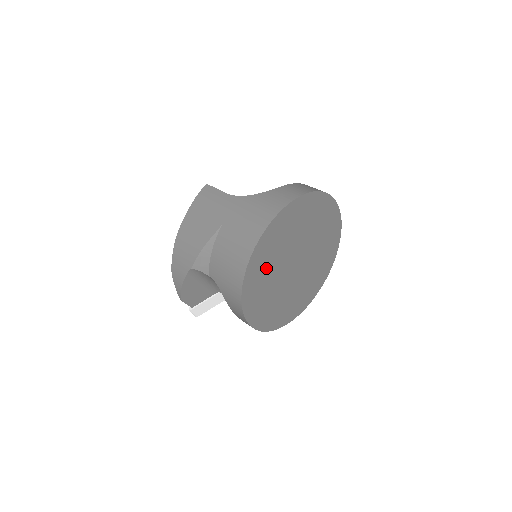
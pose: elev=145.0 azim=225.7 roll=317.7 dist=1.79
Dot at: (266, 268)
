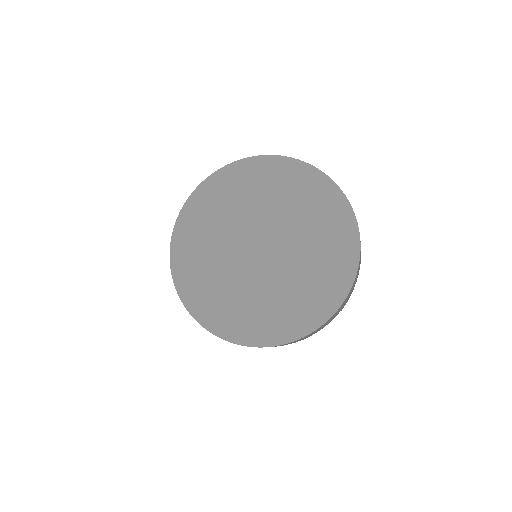
Dot at: (221, 208)
